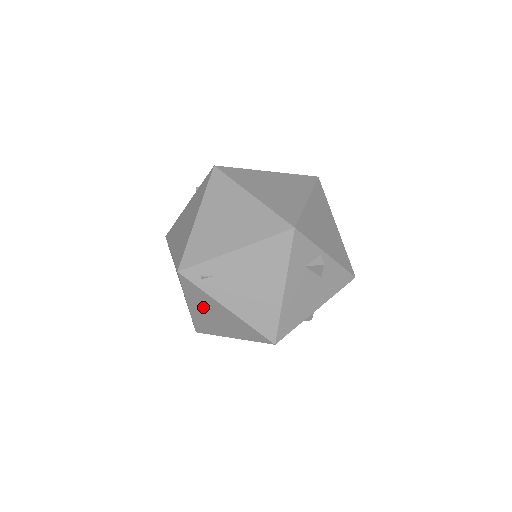
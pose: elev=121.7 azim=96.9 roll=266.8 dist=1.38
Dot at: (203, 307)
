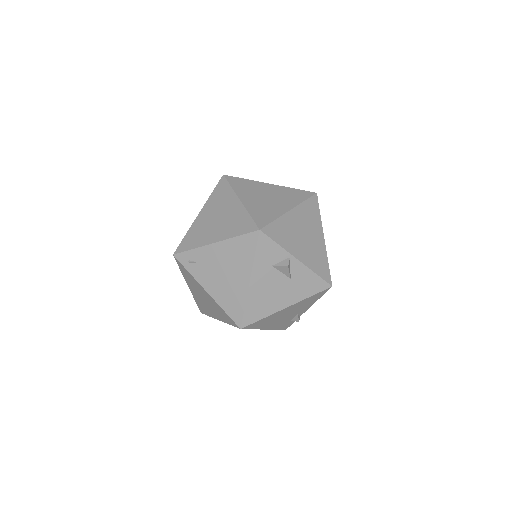
Dot at: (195, 289)
